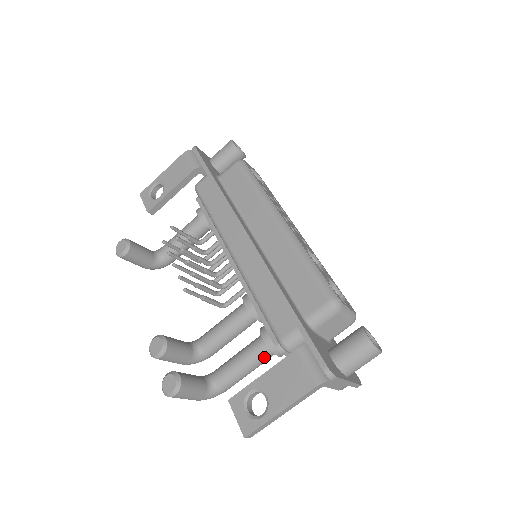
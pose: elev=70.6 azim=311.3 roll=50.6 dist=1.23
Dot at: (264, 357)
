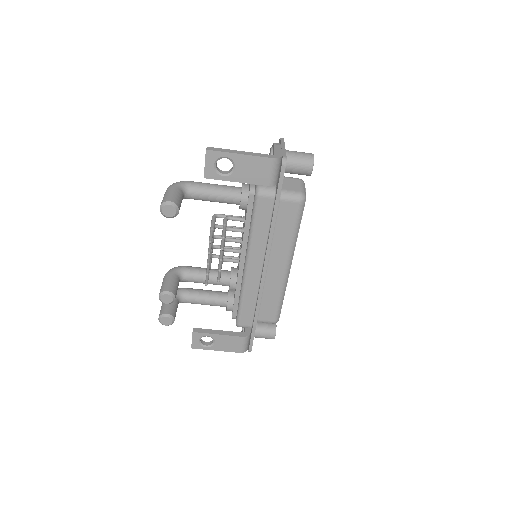
Dot at: occluded
